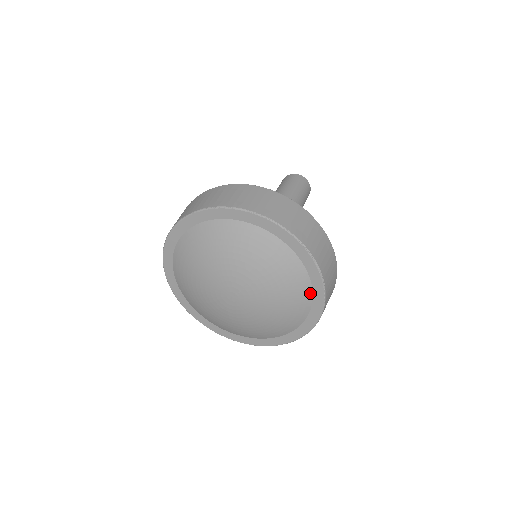
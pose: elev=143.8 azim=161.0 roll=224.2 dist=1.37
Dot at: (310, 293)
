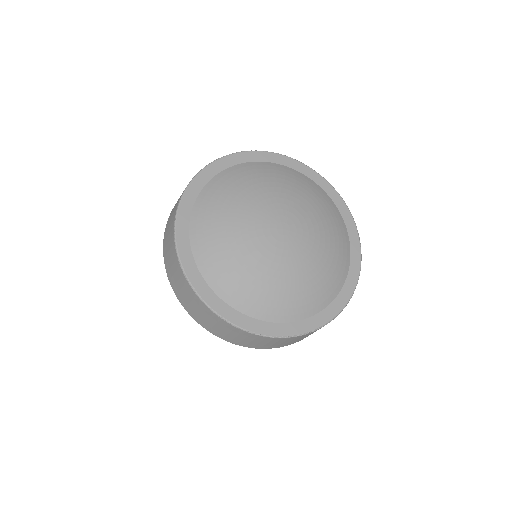
Dot at: (332, 202)
